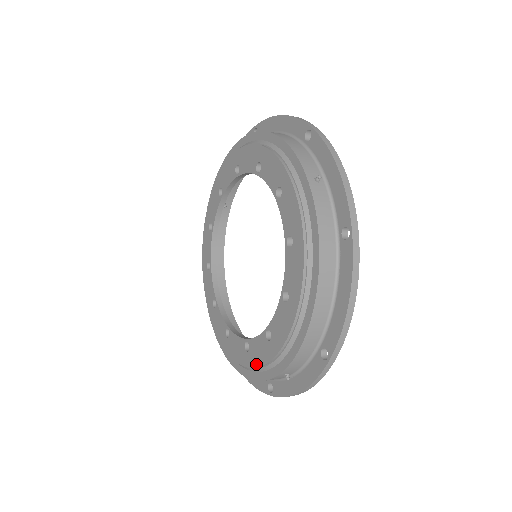
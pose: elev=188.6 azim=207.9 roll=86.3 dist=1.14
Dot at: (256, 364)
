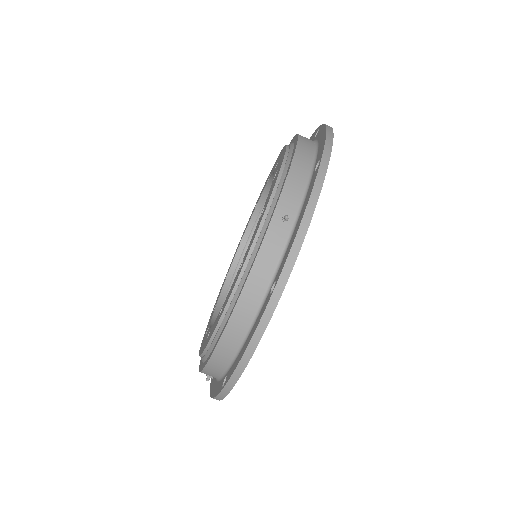
Dot at: (200, 350)
